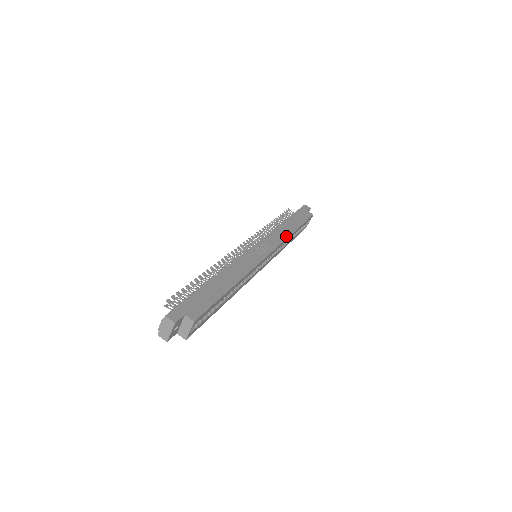
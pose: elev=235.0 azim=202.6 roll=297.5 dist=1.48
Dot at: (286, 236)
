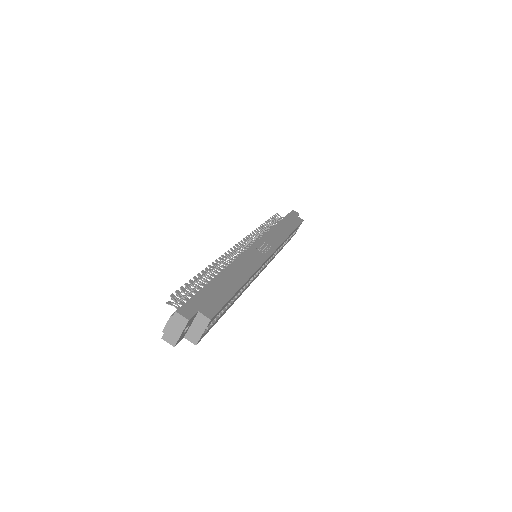
Dot at: (284, 237)
